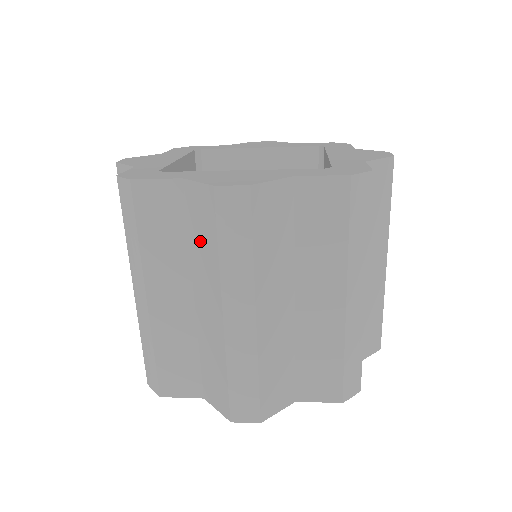
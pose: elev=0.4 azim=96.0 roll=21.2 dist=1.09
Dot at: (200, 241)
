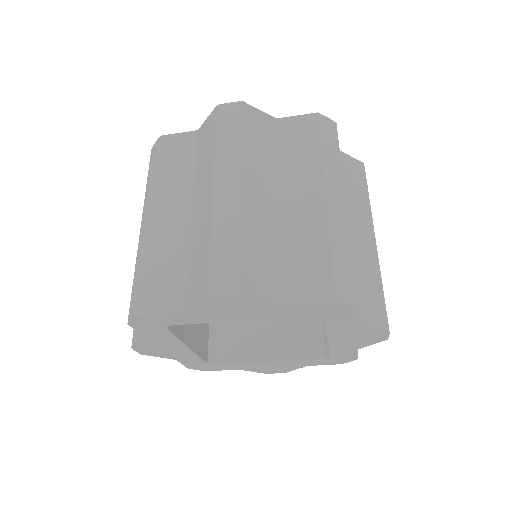
Dot at: (203, 155)
